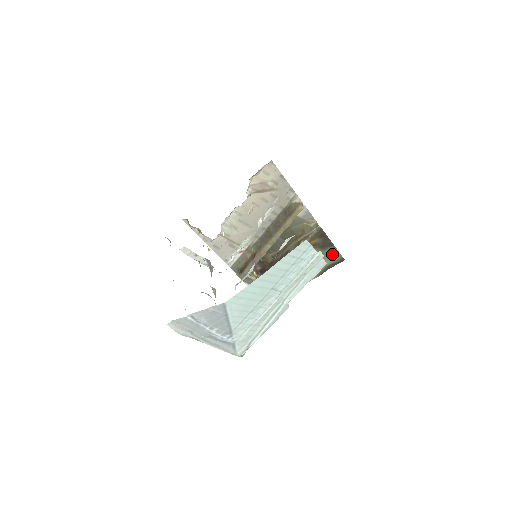
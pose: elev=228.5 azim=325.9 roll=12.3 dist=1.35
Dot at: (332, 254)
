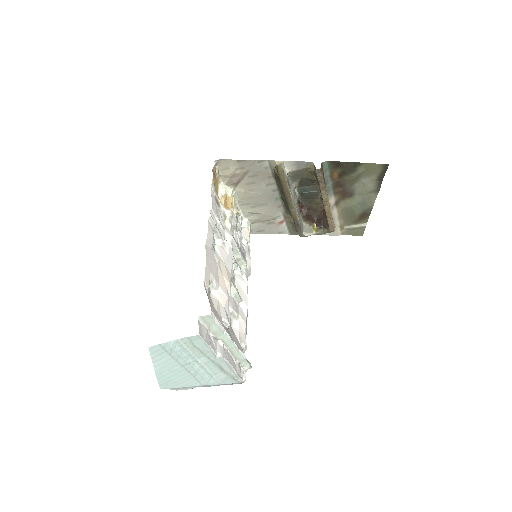
Dot at: (369, 169)
